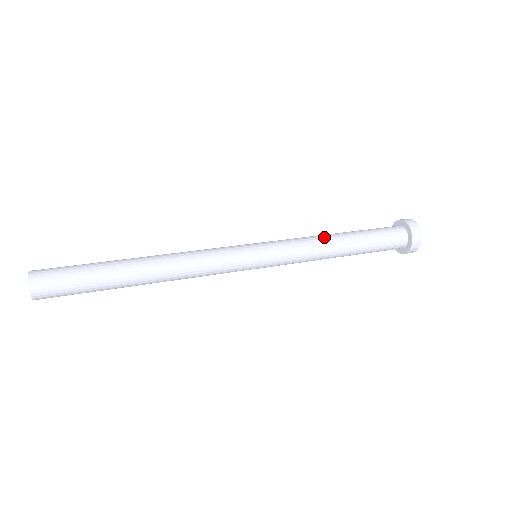
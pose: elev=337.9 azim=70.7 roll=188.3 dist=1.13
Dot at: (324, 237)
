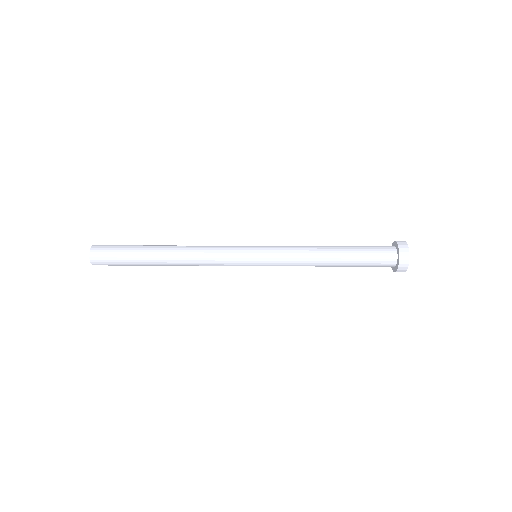
Dot at: occluded
